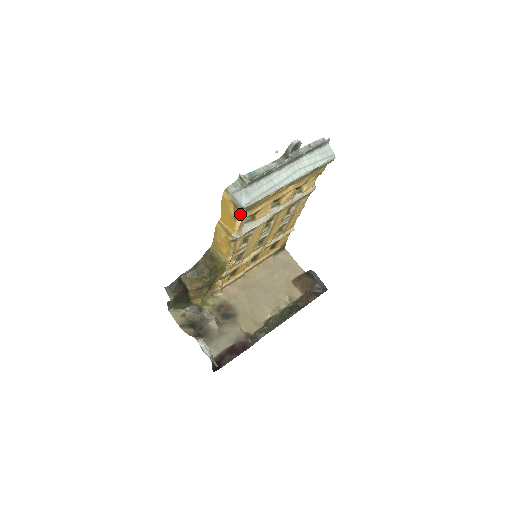
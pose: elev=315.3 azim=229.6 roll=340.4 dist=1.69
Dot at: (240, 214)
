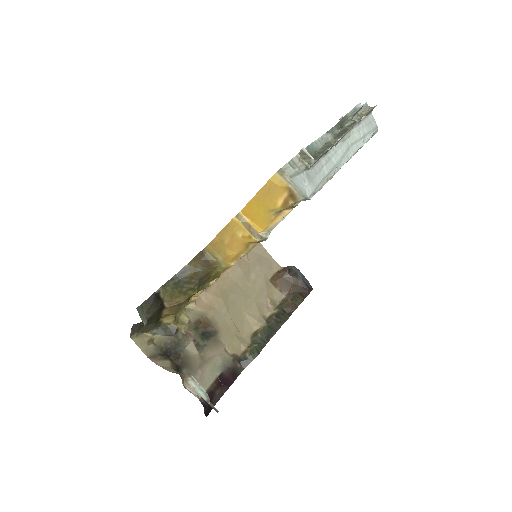
Dot at: (291, 207)
